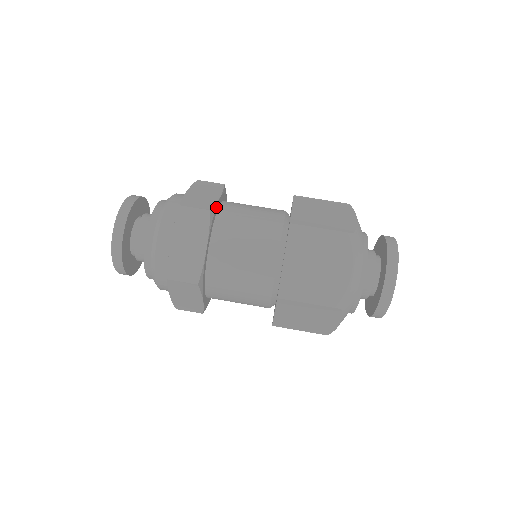
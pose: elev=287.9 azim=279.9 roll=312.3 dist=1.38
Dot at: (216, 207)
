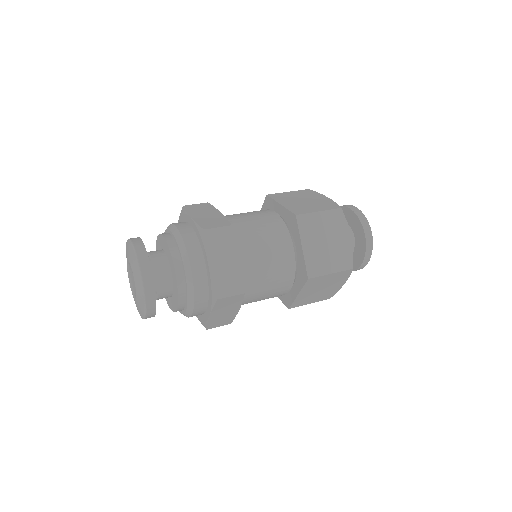
Dot at: occluded
